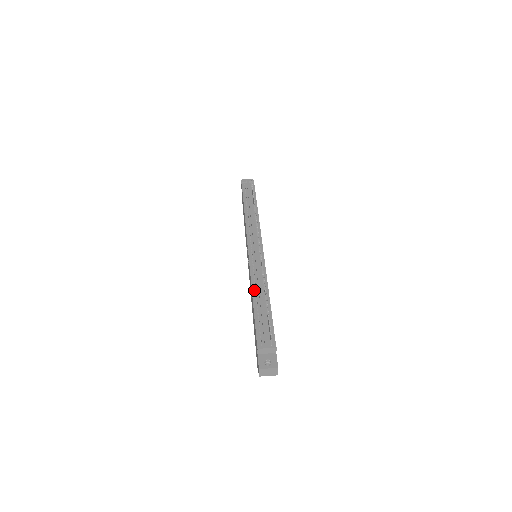
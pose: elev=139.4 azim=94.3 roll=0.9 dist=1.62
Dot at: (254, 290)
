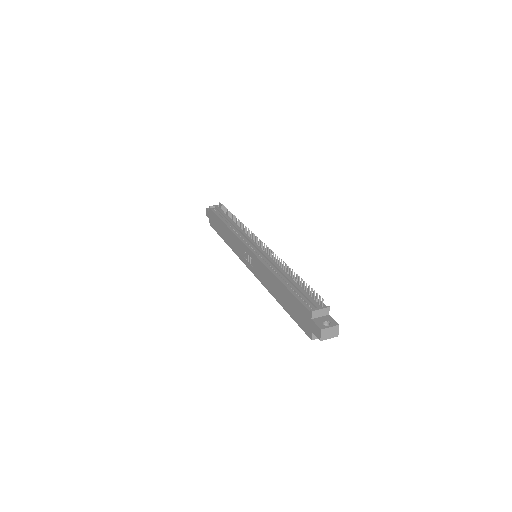
Dot at: (276, 273)
